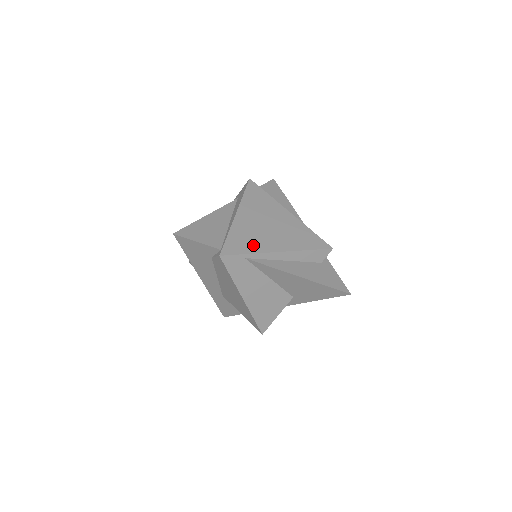
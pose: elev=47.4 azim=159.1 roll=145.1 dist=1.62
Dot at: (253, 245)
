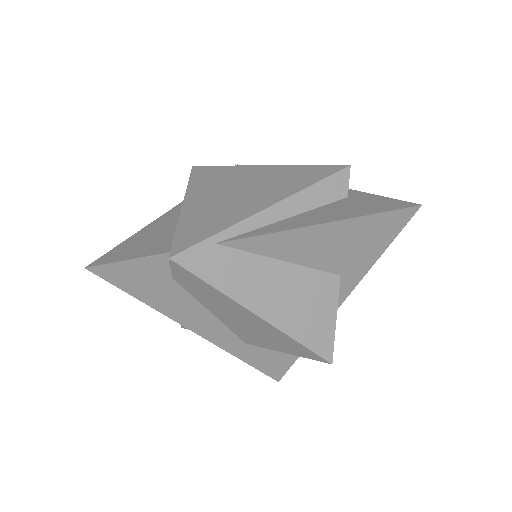
Dot at: (221, 221)
